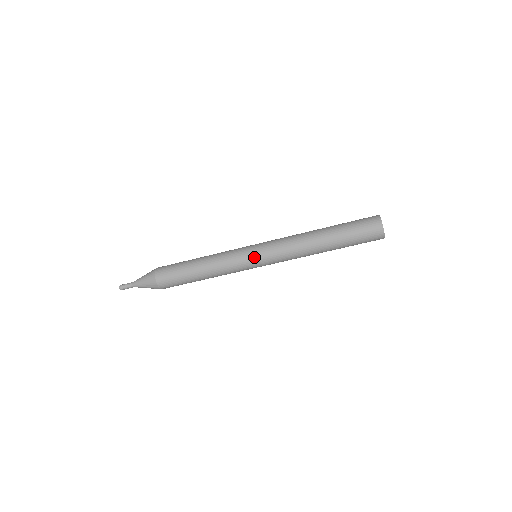
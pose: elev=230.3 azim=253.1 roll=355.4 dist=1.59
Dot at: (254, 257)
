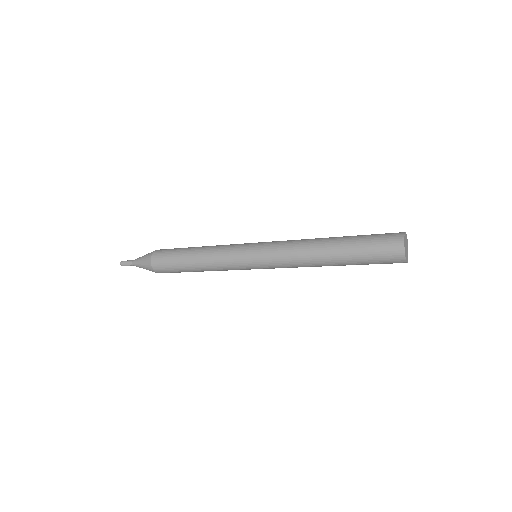
Dot at: occluded
